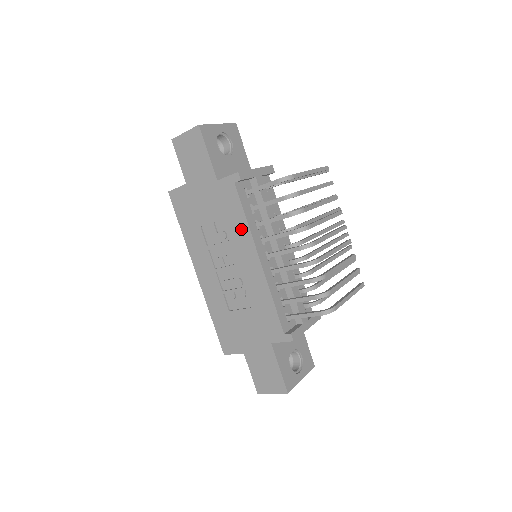
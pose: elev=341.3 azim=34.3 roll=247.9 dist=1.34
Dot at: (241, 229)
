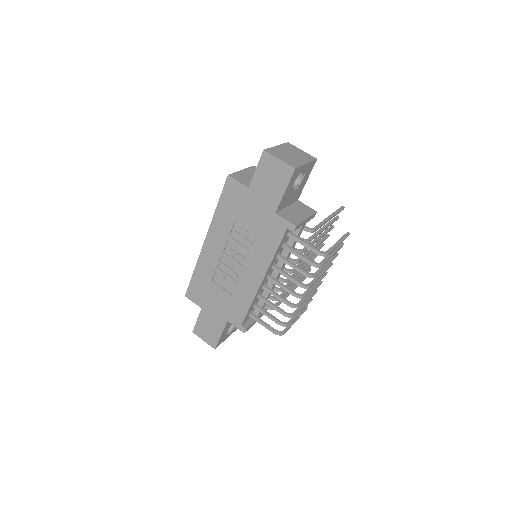
Dot at: (266, 254)
